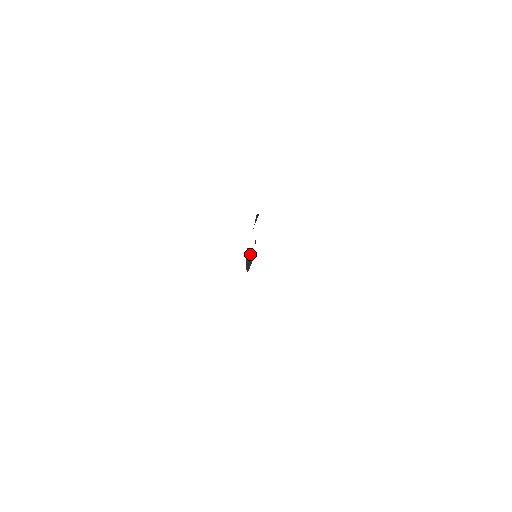
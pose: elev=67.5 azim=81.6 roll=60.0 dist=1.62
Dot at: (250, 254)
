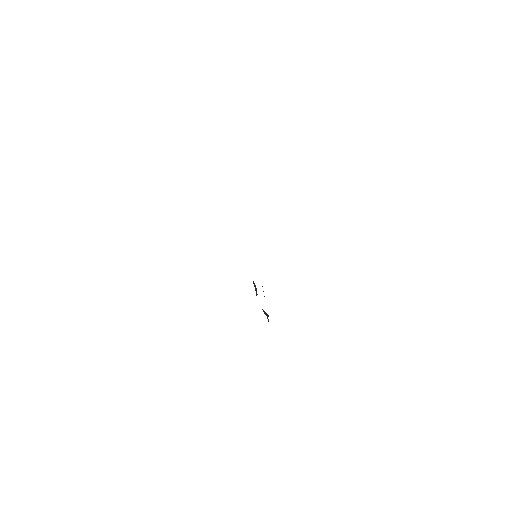
Dot at: occluded
